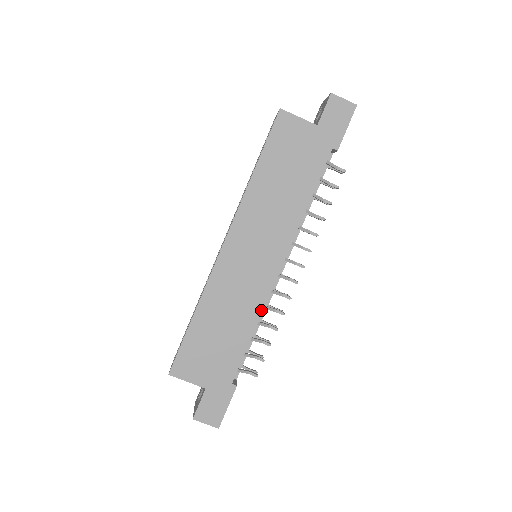
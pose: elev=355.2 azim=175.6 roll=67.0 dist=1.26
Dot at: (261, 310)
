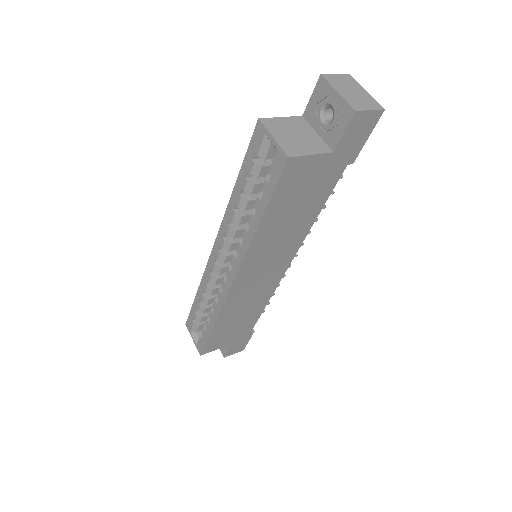
Dot at: (271, 295)
